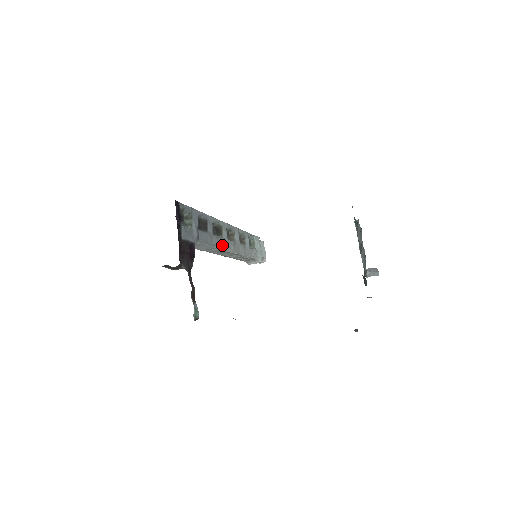
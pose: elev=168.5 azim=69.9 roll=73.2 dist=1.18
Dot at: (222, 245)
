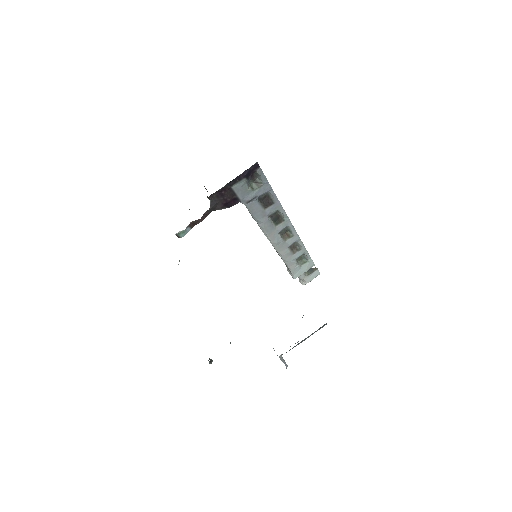
Dot at: (267, 229)
